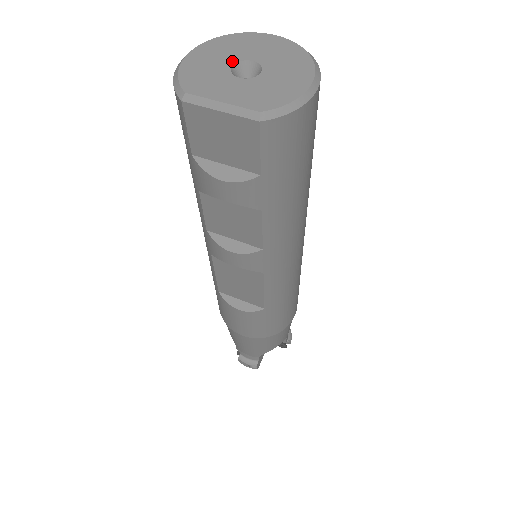
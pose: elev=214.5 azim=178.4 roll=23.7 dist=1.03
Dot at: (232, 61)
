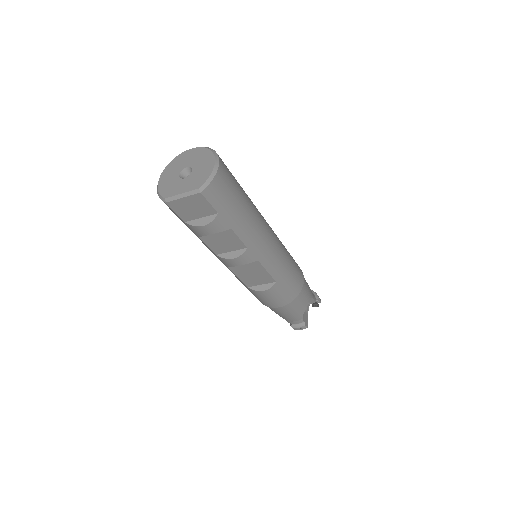
Dot at: (178, 172)
